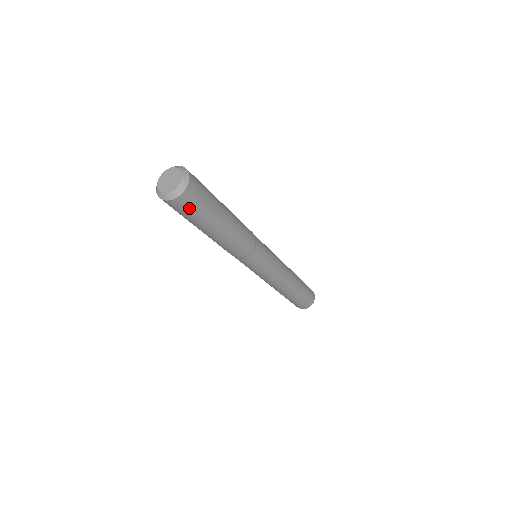
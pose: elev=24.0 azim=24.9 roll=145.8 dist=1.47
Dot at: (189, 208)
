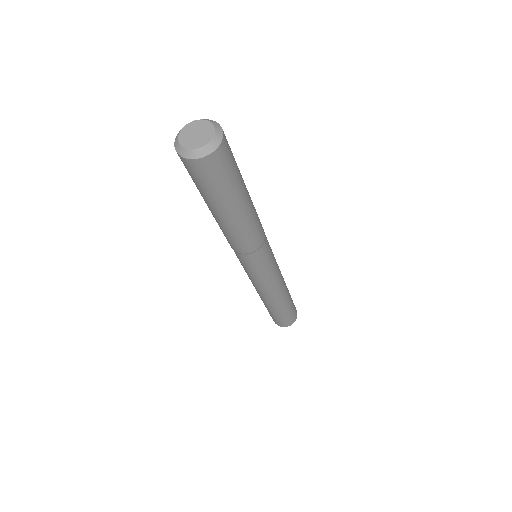
Dot at: (195, 176)
